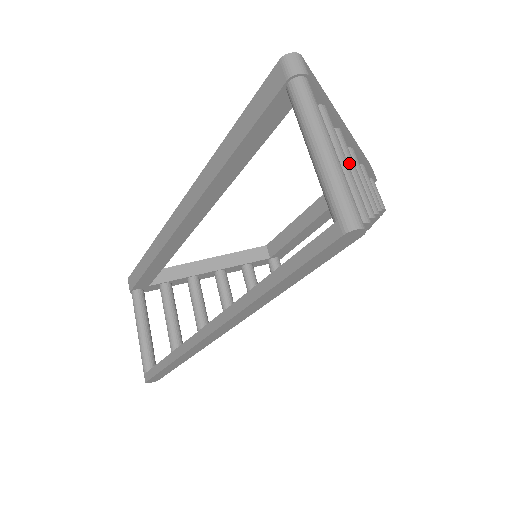
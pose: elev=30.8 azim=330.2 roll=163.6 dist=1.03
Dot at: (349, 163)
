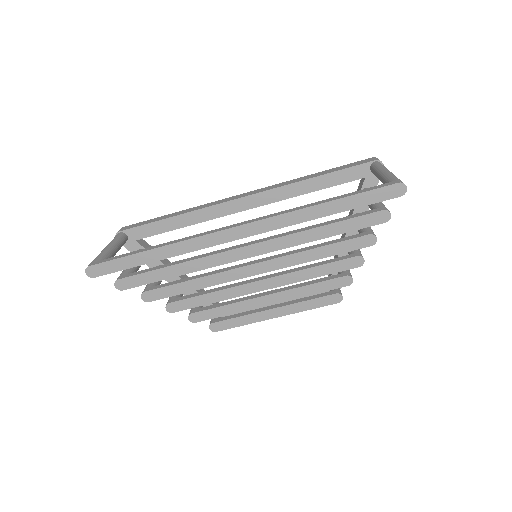
Dot at: occluded
